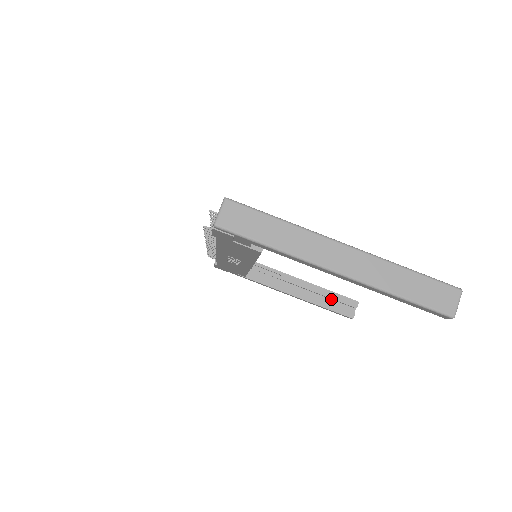
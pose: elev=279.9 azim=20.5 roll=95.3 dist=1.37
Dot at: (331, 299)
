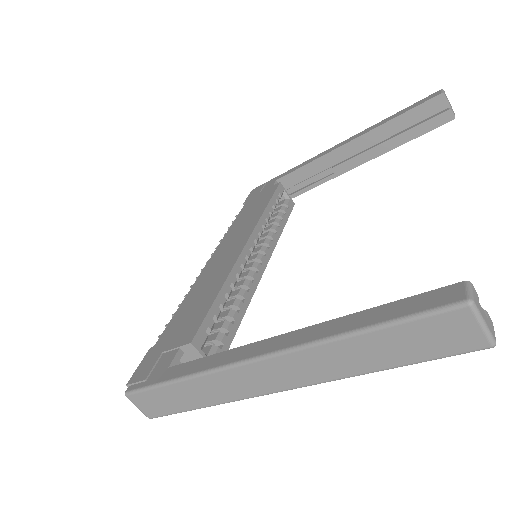
Dot at: (405, 123)
